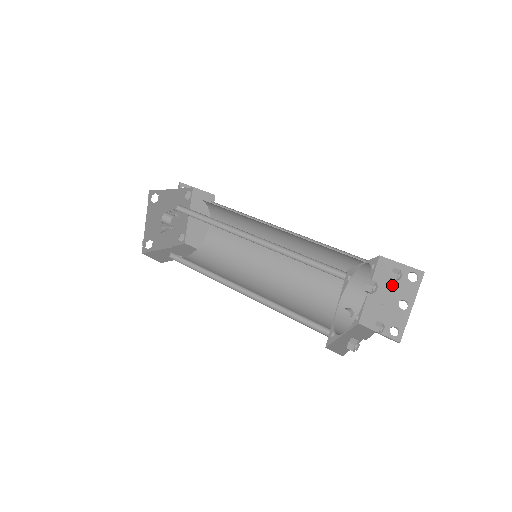
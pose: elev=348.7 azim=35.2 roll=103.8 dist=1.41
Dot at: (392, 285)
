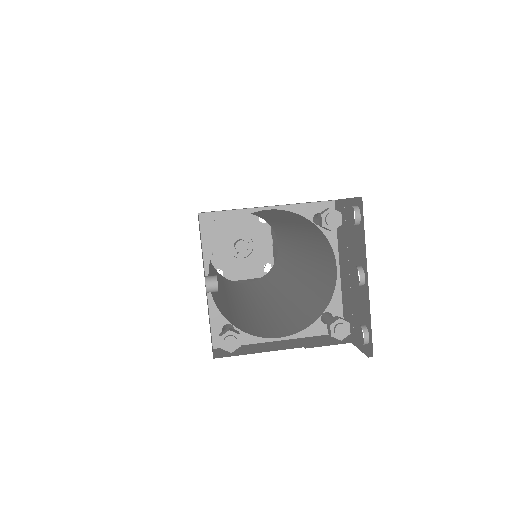
Dot at: (349, 244)
